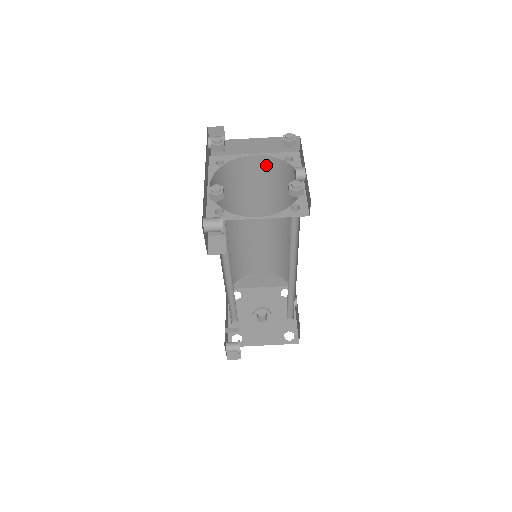
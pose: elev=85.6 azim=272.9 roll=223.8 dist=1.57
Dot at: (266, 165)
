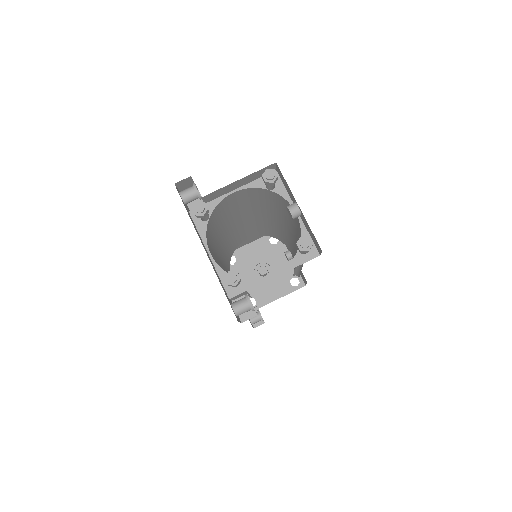
Dot at: (246, 193)
